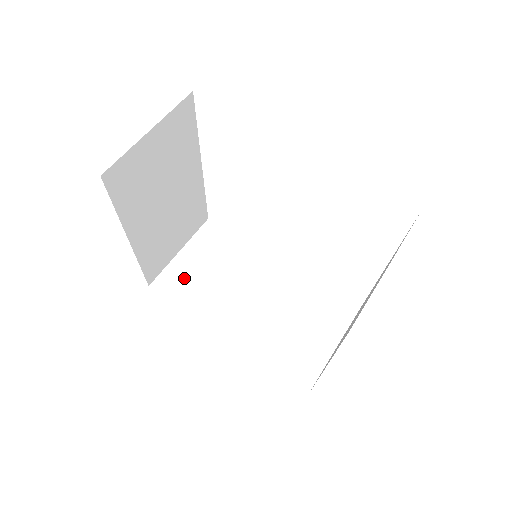
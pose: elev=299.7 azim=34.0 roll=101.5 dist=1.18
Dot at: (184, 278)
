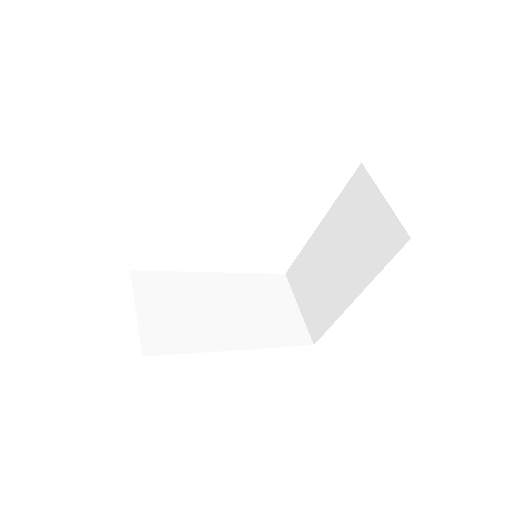
Dot at: (163, 330)
